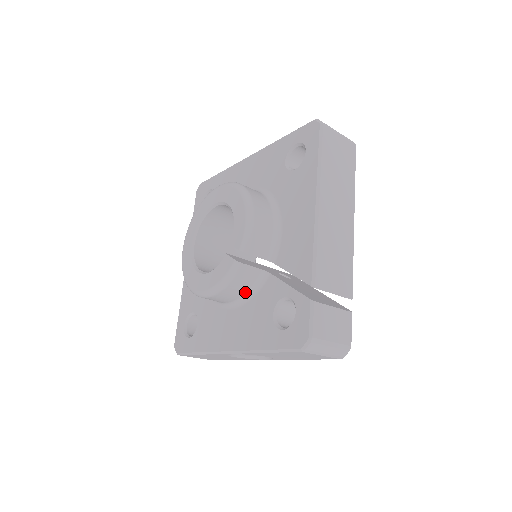
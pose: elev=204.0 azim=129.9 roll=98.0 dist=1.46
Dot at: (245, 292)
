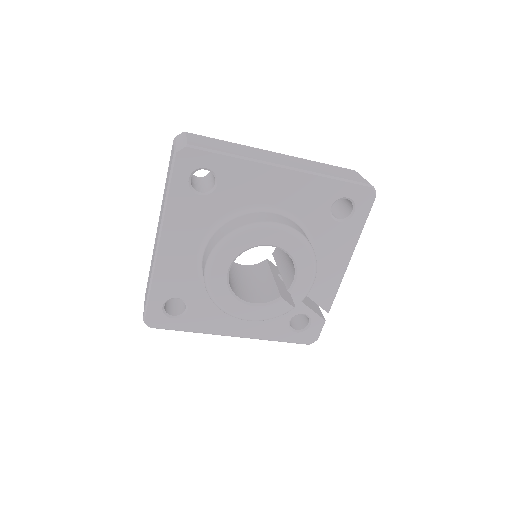
Dot at: occluded
